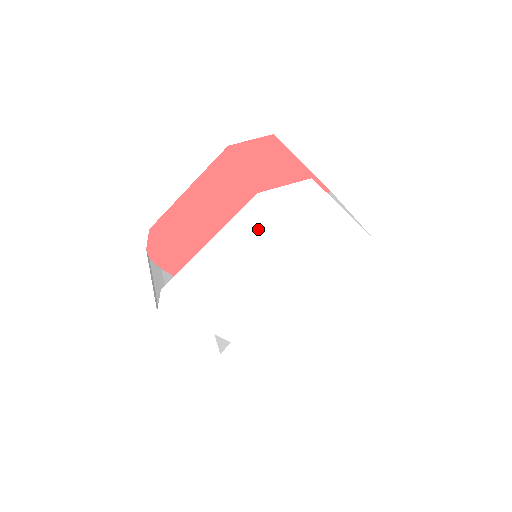
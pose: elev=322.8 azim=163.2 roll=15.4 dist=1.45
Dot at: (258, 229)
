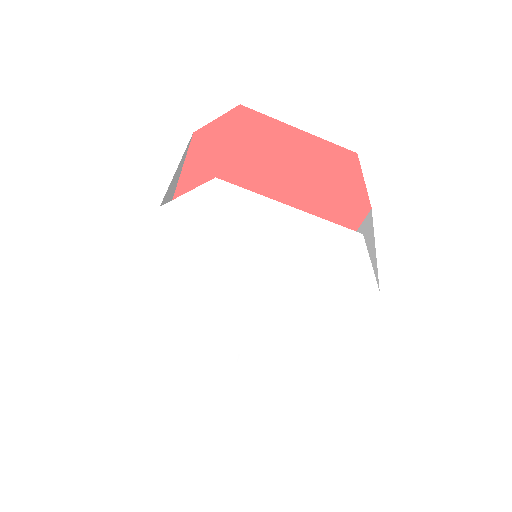
Dot at: (189, 244)
